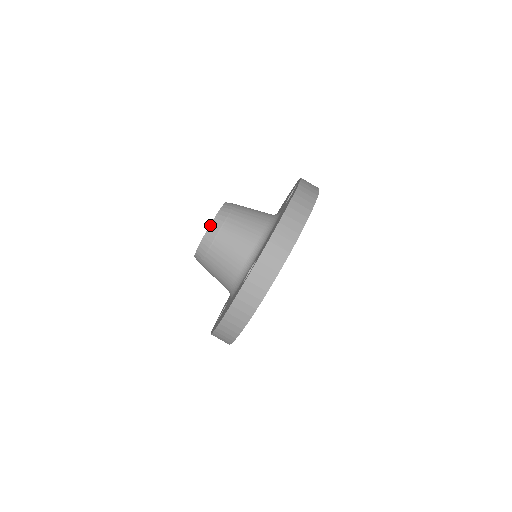
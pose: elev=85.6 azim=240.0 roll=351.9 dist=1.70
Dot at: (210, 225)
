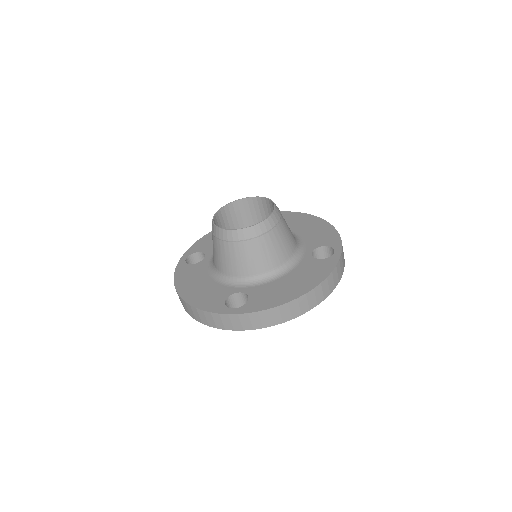
Dot at: (245, 228)
